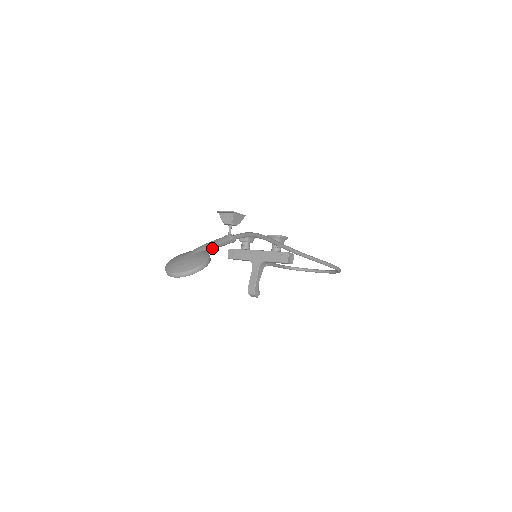
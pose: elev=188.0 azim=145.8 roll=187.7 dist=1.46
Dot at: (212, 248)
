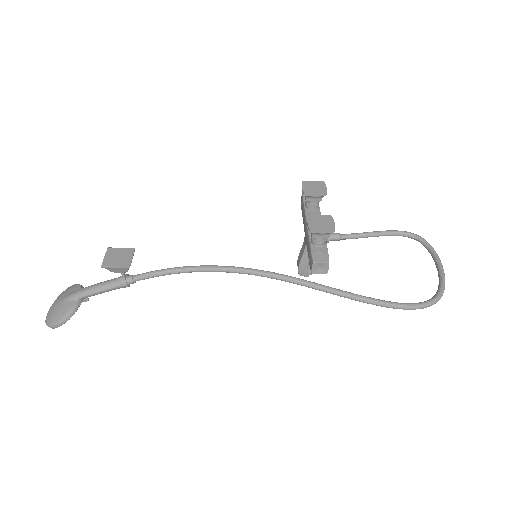
Dot at: (90, 295)
